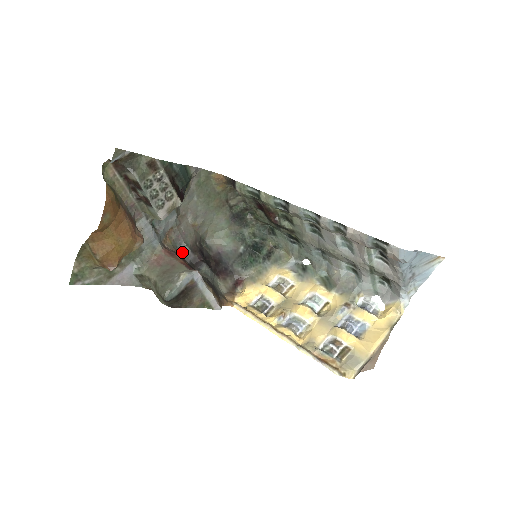
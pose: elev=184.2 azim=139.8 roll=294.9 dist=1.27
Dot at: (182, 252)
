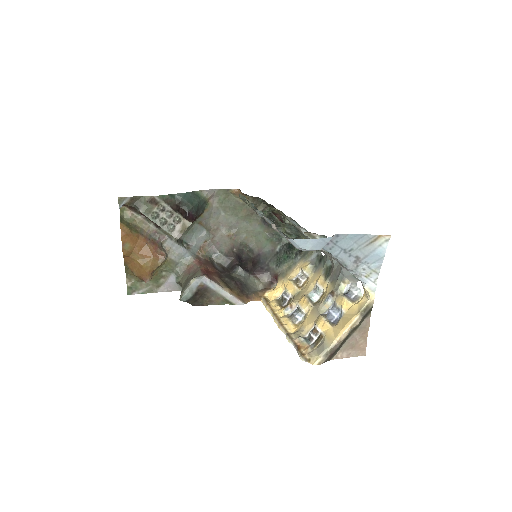
Dot at: (218, 259)
